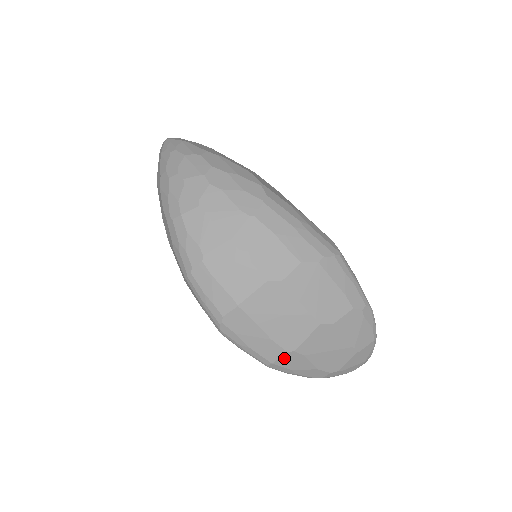
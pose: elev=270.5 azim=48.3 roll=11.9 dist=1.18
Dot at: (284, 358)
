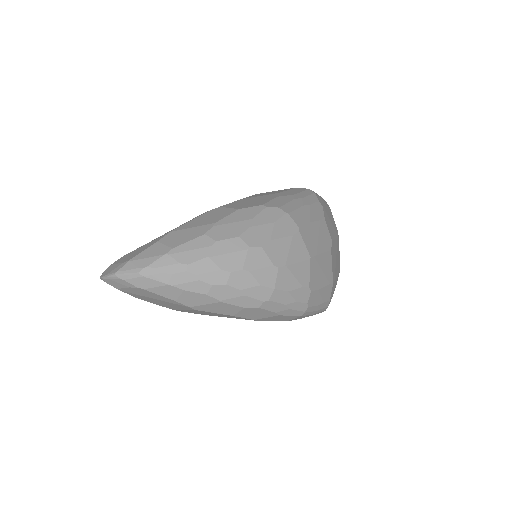
Dot at: occluded
